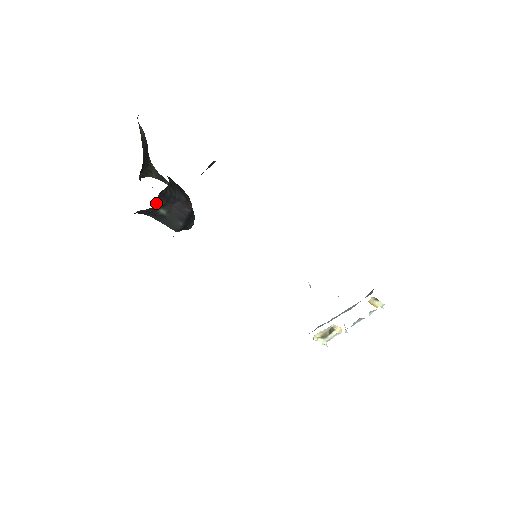
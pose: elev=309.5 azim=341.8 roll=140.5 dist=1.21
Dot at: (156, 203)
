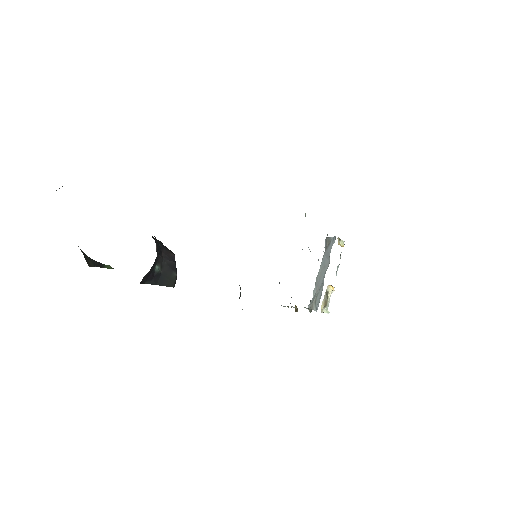
Dot at: occluded
